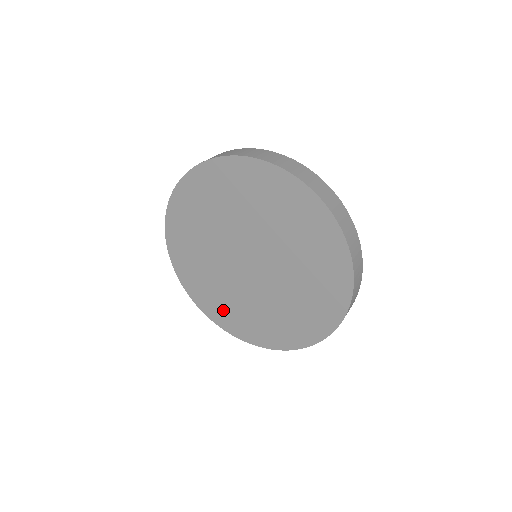
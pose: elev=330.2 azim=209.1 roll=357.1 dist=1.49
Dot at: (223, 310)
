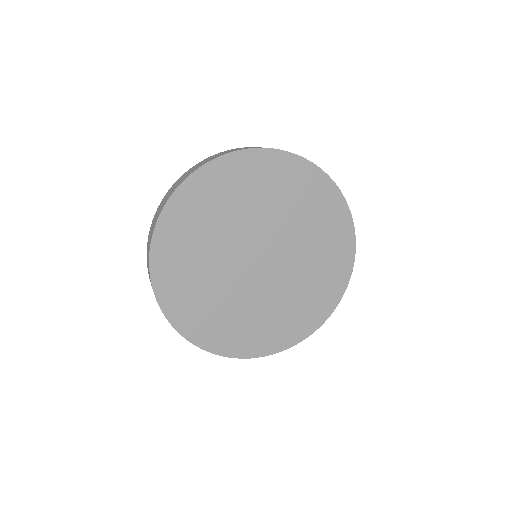
Dot at: (269, 332)
